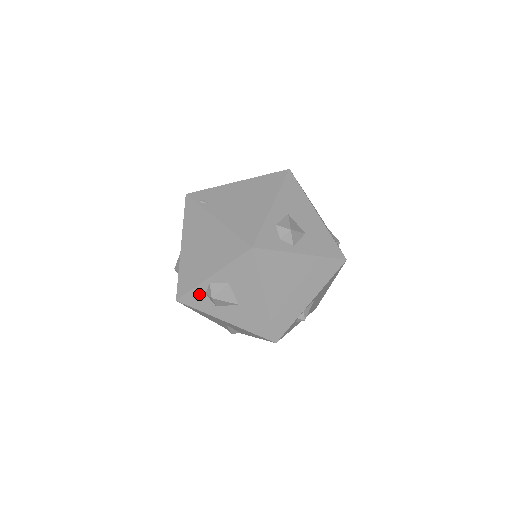
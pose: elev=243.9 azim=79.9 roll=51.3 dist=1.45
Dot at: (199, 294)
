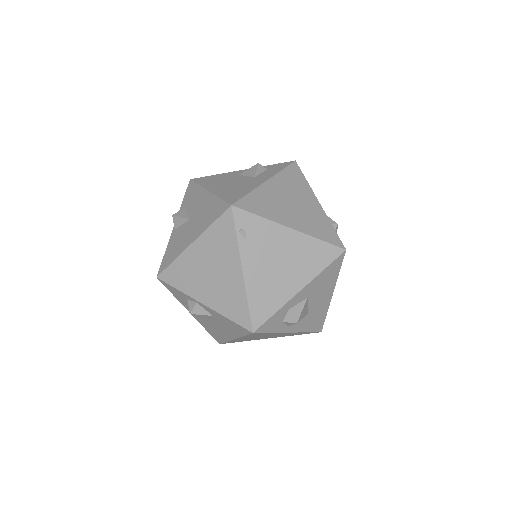
Dot at: (181, 294)
